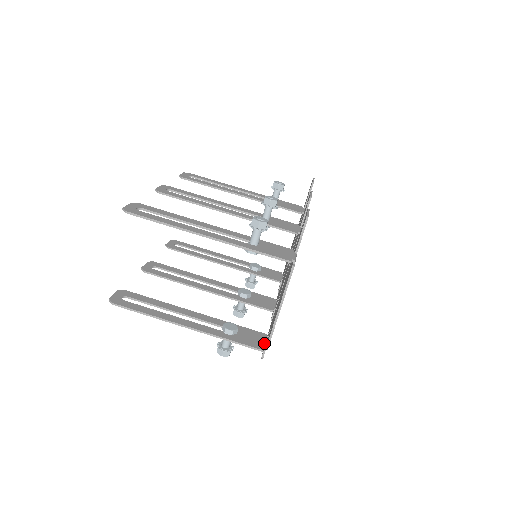
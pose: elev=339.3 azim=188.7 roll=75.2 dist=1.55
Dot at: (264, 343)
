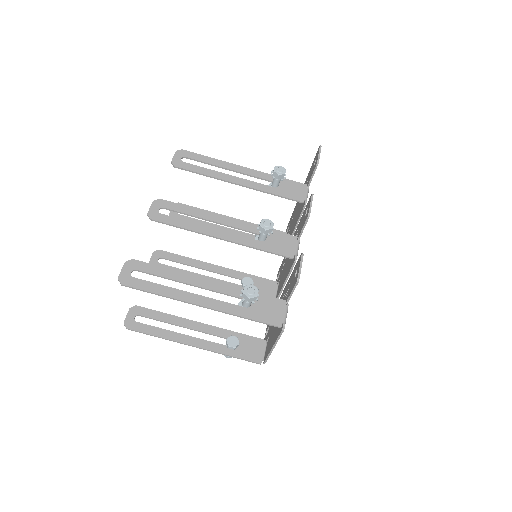
Dot at: (263, 354)
